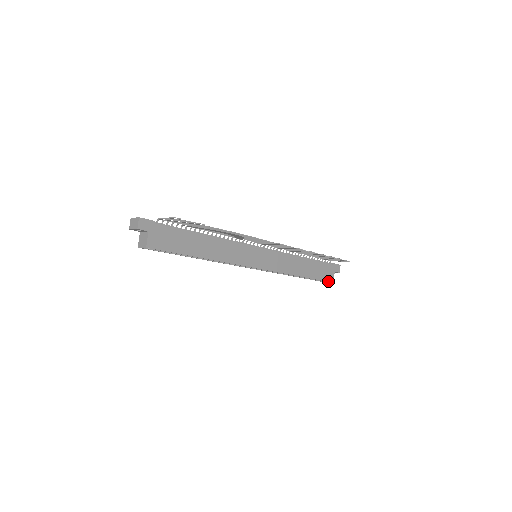
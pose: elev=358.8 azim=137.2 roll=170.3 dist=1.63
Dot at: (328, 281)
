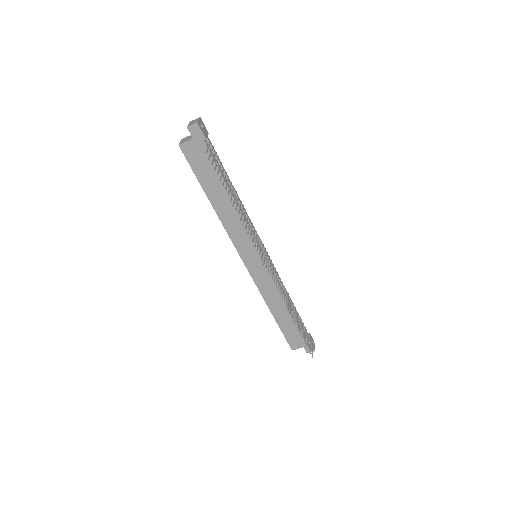
Dot at: (289, 344)
